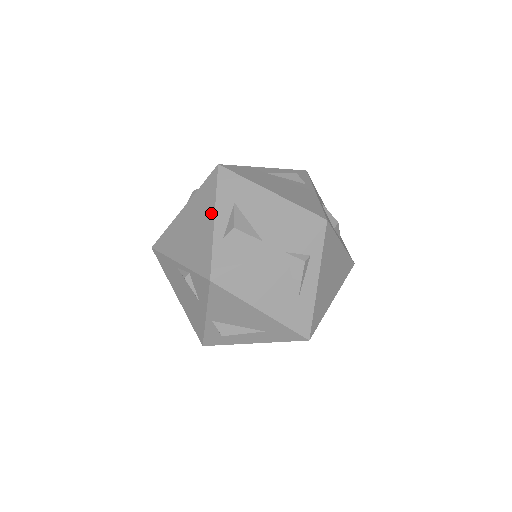
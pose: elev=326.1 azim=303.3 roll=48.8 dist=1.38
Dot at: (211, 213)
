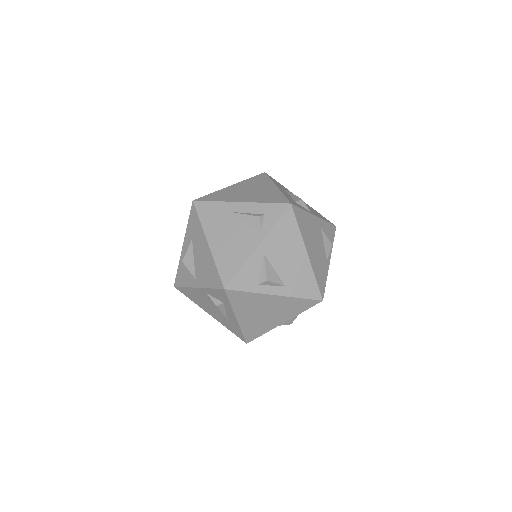
Dot at: occluded
